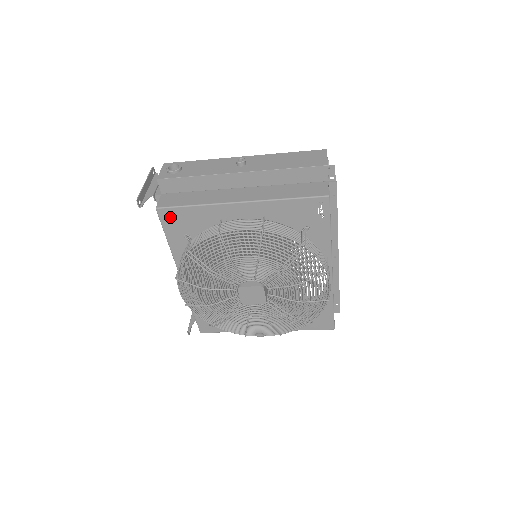
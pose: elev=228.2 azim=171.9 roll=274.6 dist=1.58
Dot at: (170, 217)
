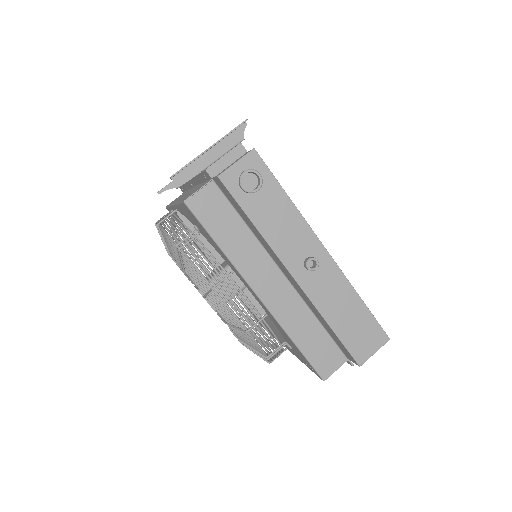
Dot at: (192, 216)
